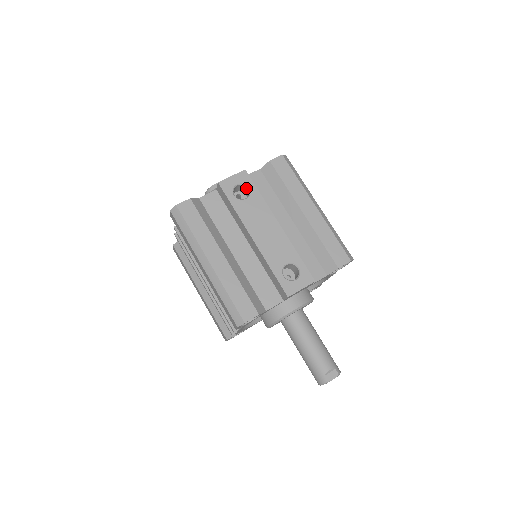
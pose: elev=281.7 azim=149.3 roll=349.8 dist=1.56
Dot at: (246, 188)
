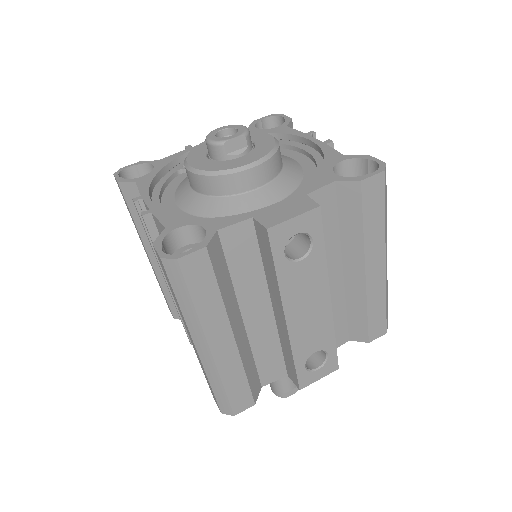
Dot at: (306, 235)
